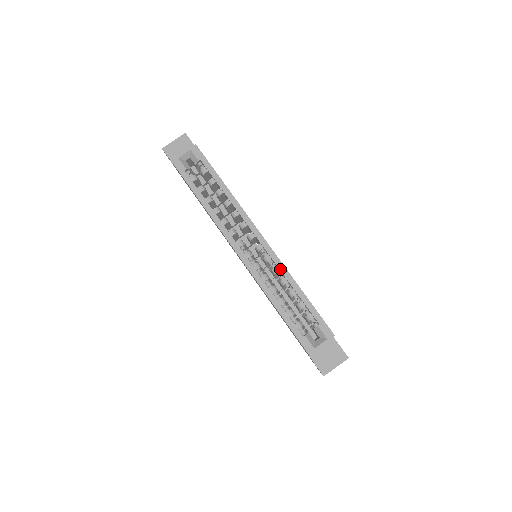
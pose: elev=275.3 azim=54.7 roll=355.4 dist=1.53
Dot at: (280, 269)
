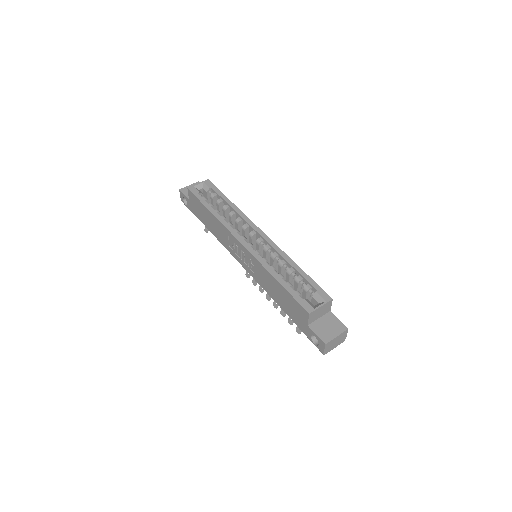
Dot at: (279, 252)
